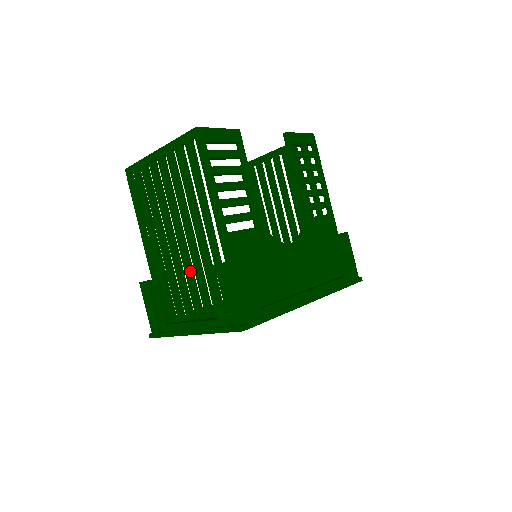
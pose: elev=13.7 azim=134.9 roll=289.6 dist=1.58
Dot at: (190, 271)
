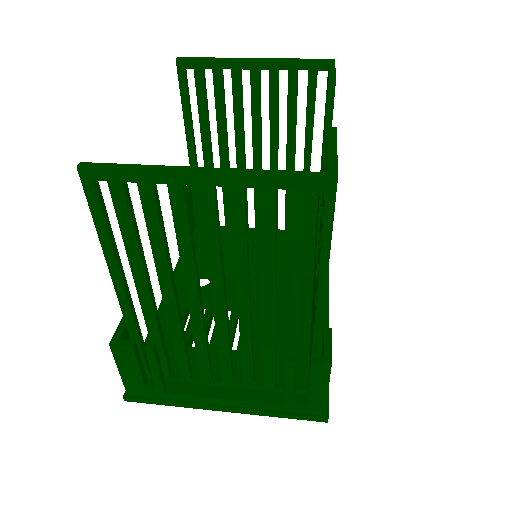
Dot at: (229, 343)
